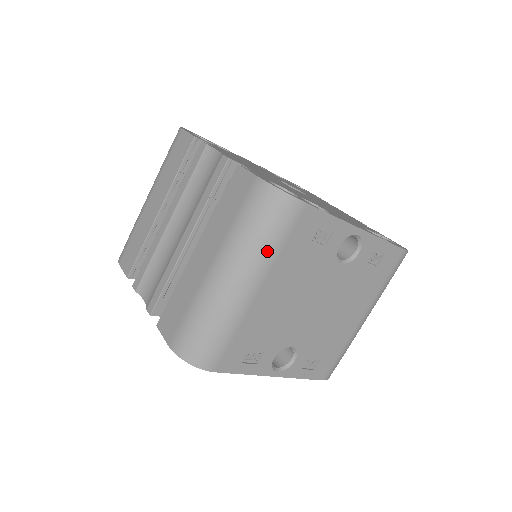
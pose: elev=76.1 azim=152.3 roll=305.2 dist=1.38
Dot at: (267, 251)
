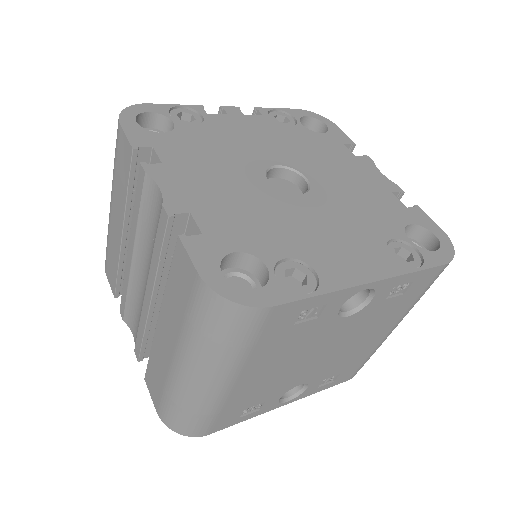
Dot at: (232, 356)
